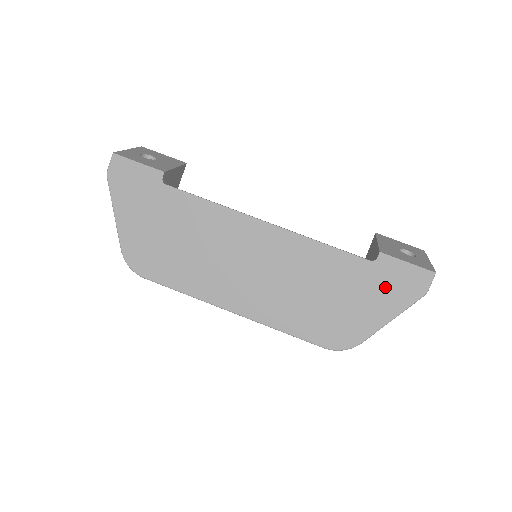
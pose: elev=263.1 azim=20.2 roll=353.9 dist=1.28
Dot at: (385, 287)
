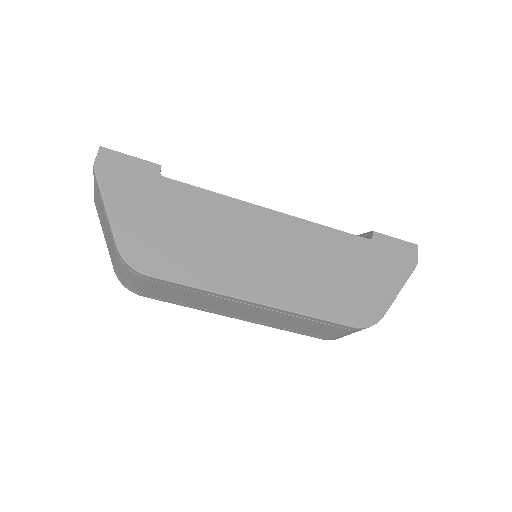
Dot at: (386, 261)
